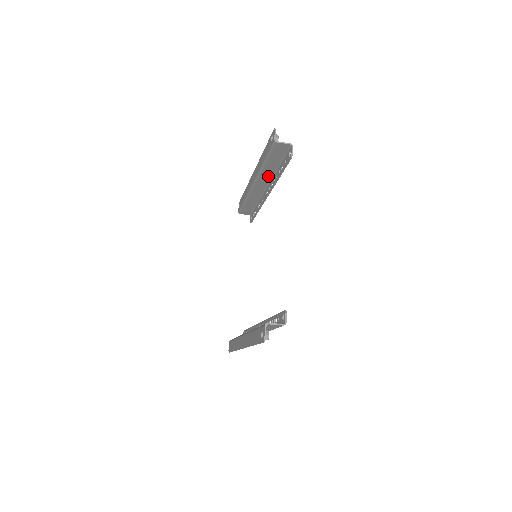
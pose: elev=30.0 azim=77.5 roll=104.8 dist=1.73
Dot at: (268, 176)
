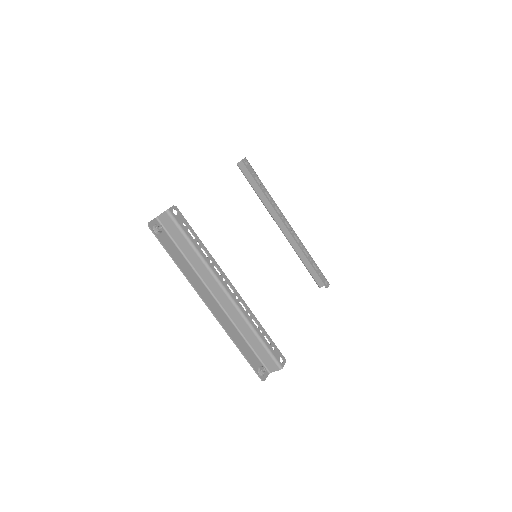
Dot at: occluded
